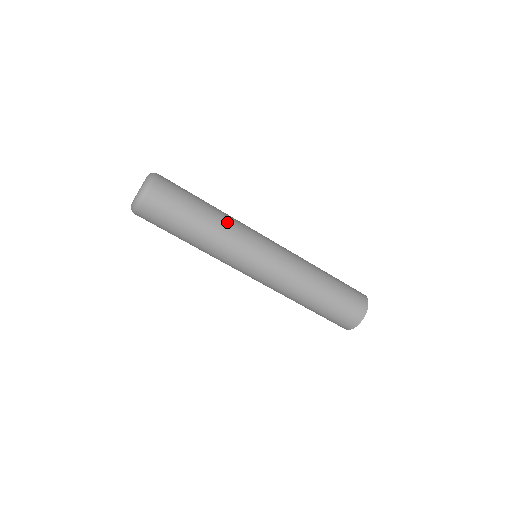
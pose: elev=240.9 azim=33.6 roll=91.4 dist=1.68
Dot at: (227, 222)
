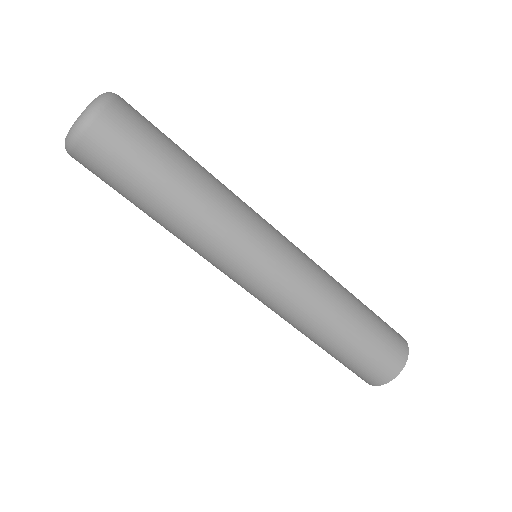
Dot at: (205, 216)
